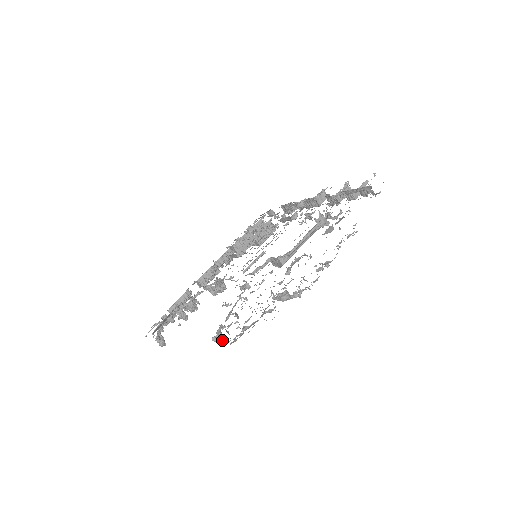
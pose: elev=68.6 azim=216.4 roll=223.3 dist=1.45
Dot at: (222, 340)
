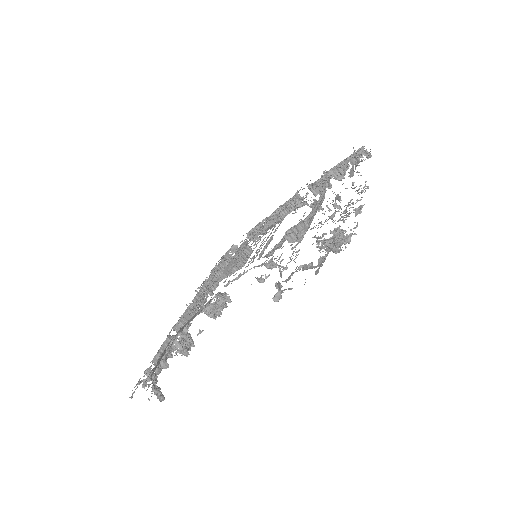
Dot at: occluded
